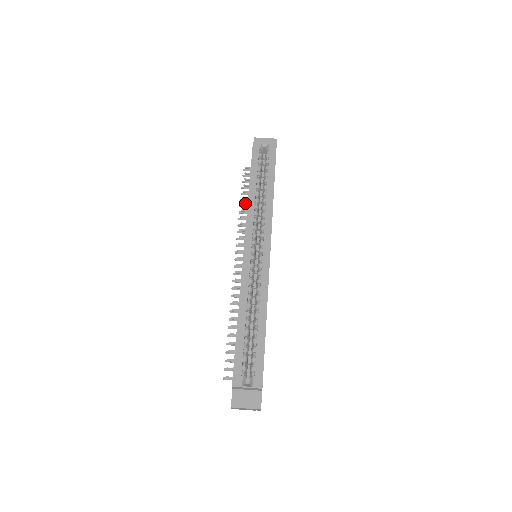
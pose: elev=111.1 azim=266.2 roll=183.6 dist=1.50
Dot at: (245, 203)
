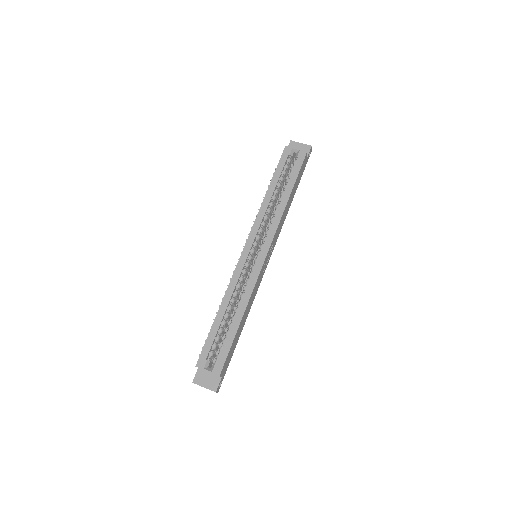
Dot at: occluded
